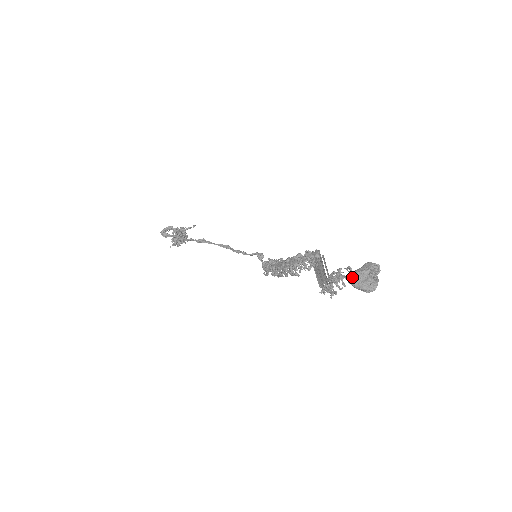
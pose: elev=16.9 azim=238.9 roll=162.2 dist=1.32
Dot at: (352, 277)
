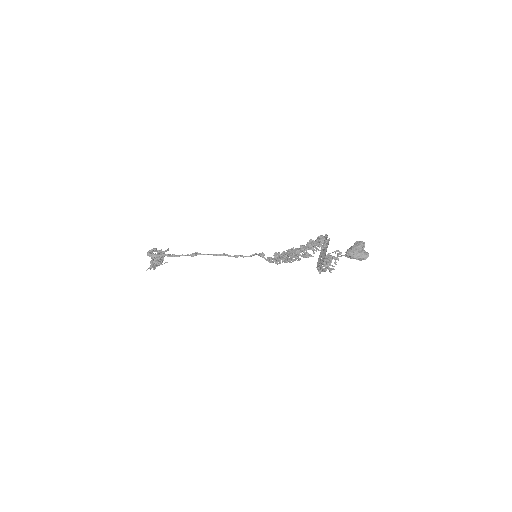
Dot at: (351, 251)
